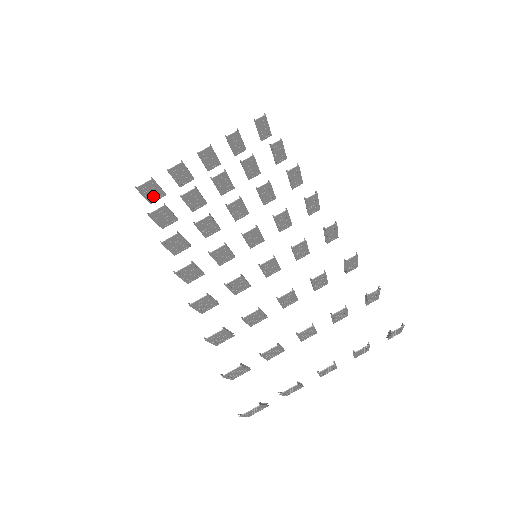
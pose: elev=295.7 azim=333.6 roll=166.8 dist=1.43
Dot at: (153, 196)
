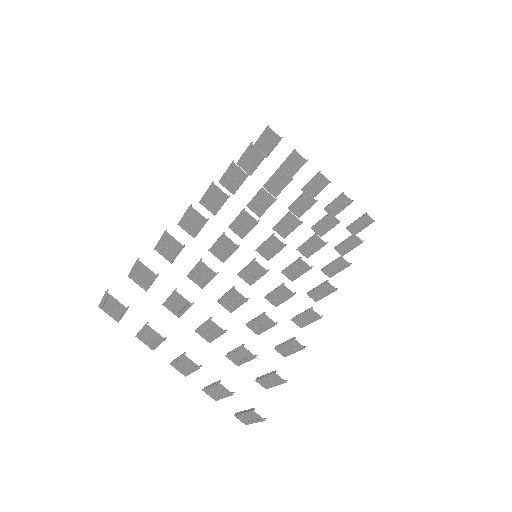
Dot at: (262, 146)
